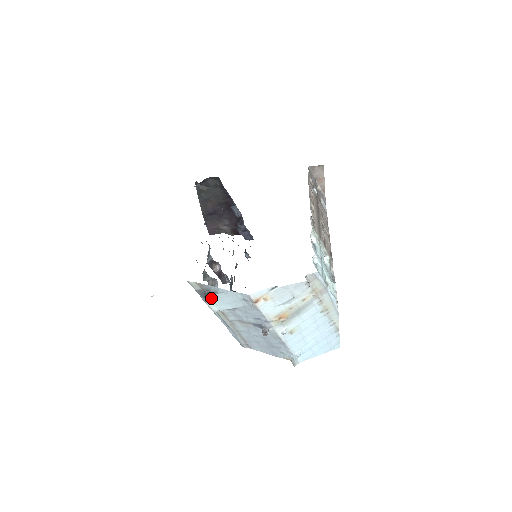
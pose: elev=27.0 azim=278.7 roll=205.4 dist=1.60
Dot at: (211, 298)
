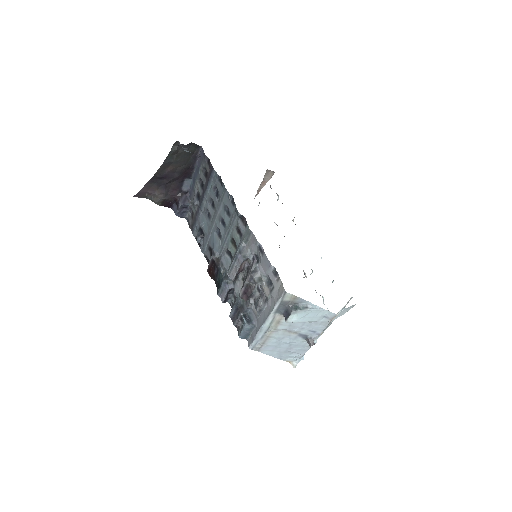
Dot at: (300, 312)
